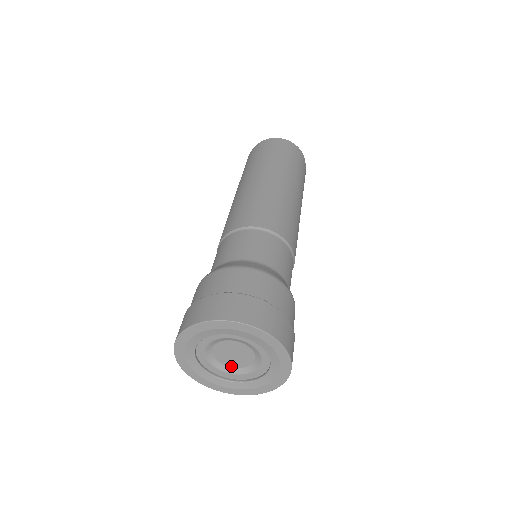
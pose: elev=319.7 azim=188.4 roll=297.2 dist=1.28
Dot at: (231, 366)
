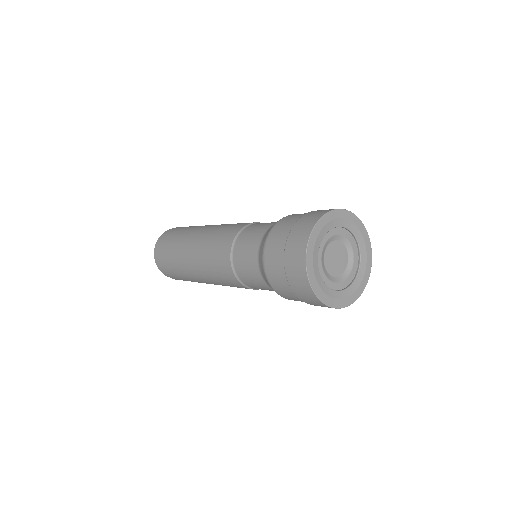
Dot at: (340, 274)
